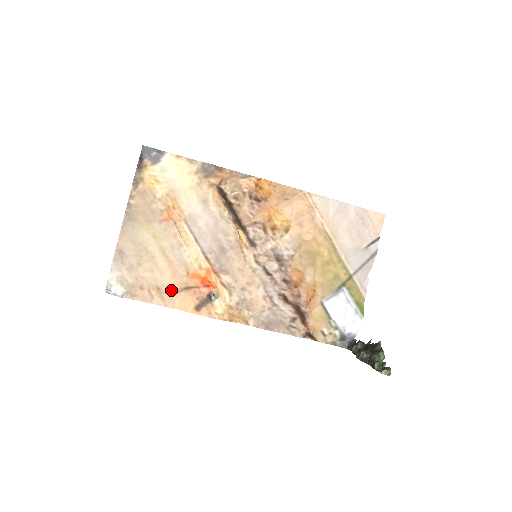
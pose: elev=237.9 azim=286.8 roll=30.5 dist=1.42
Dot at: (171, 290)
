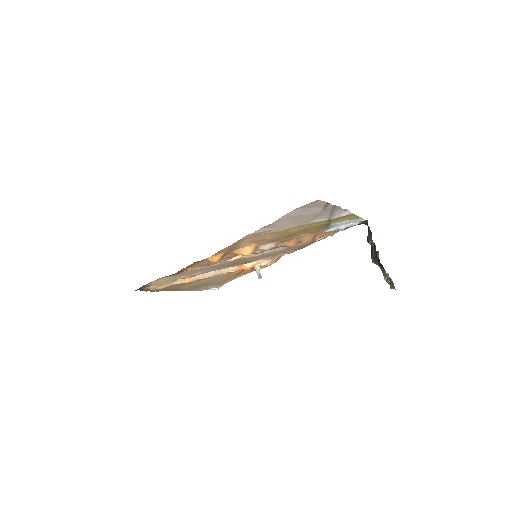
Dot at: (234, 276)
